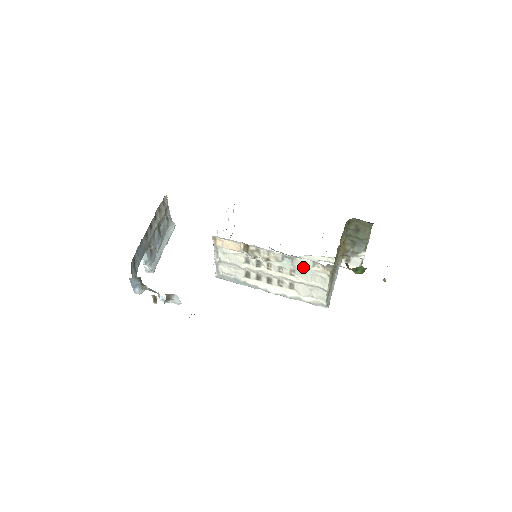
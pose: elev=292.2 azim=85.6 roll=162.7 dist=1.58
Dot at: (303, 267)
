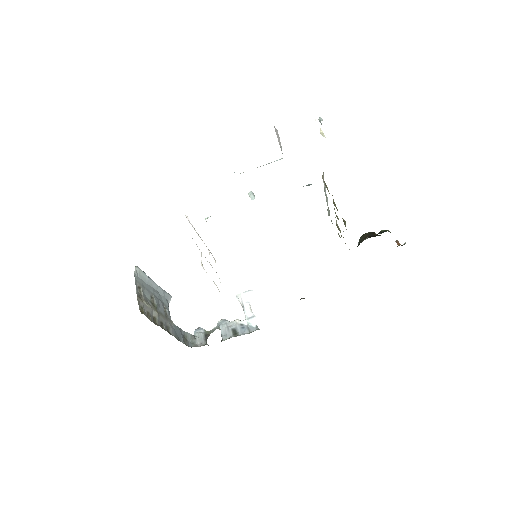
Dot at: occluded
